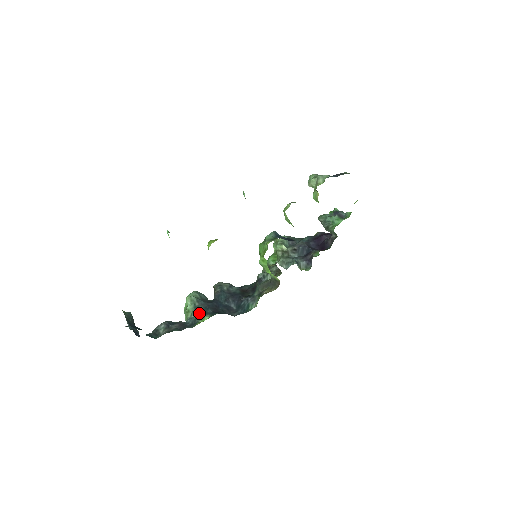
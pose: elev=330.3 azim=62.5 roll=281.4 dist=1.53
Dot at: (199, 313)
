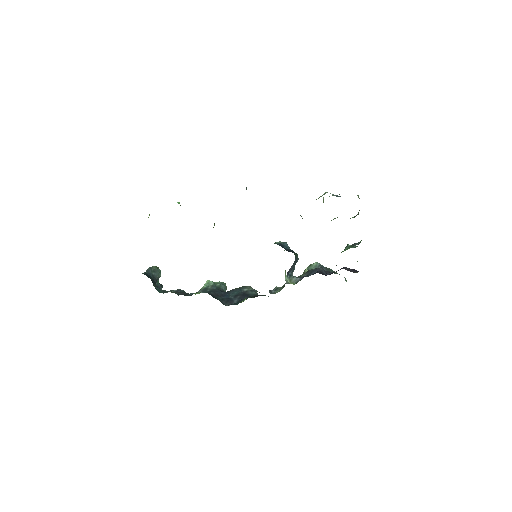
Dot at: (202, 291)
